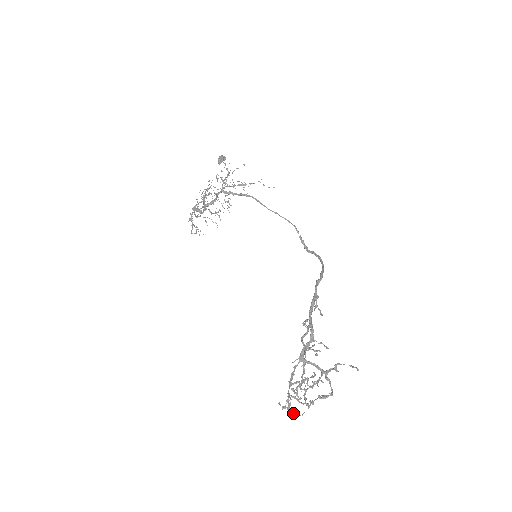
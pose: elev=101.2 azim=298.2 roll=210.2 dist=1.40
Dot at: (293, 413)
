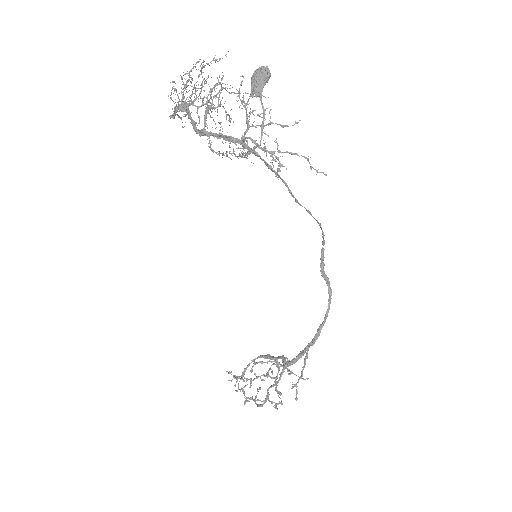
Dot at: (237, 379)
